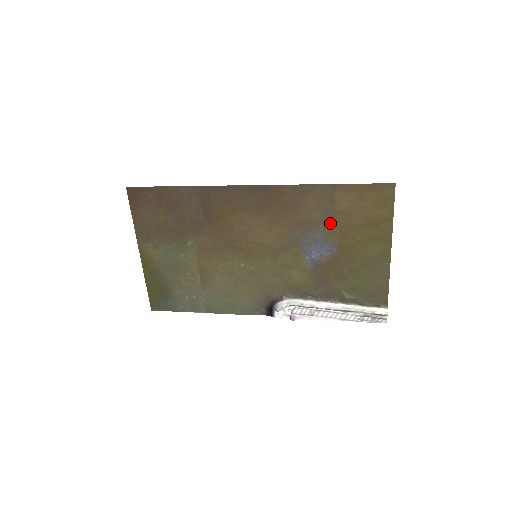
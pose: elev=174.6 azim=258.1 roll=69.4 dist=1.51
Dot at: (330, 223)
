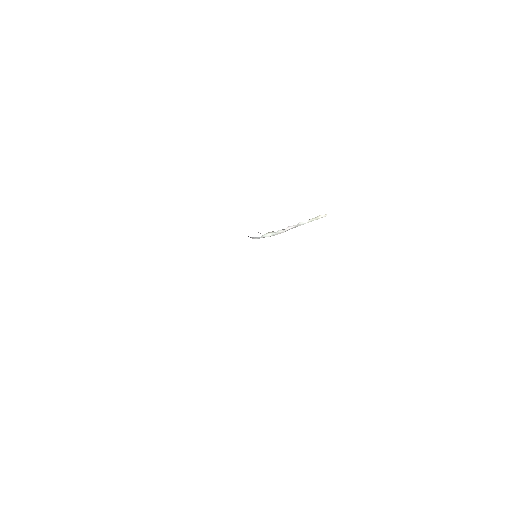
Dot at: occluded
